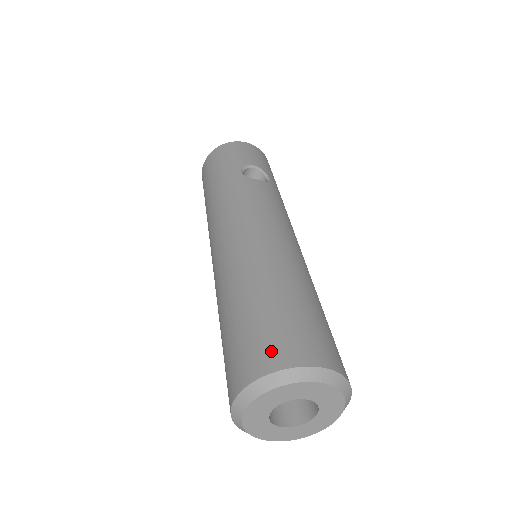
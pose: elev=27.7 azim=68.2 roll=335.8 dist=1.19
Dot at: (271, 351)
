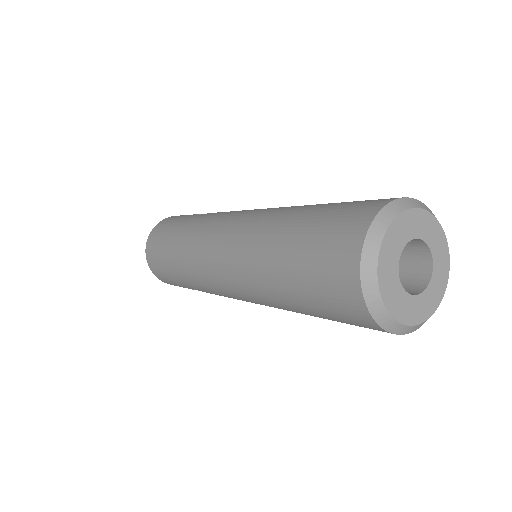
Dot at: (362, 208)
